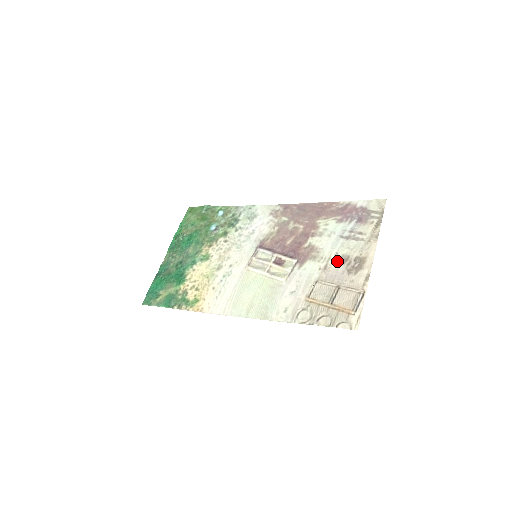
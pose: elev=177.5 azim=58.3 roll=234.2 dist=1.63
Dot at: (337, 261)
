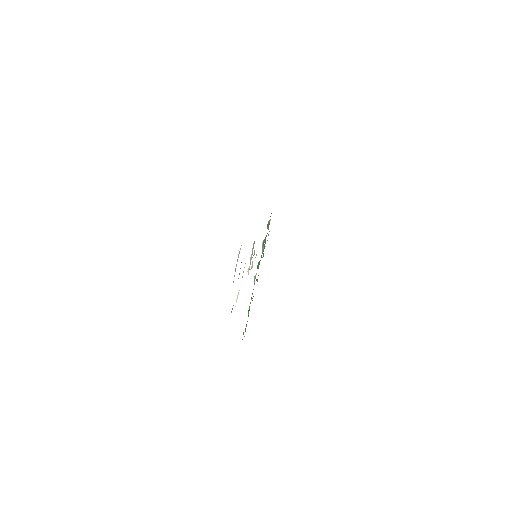
Dot at: occluded
